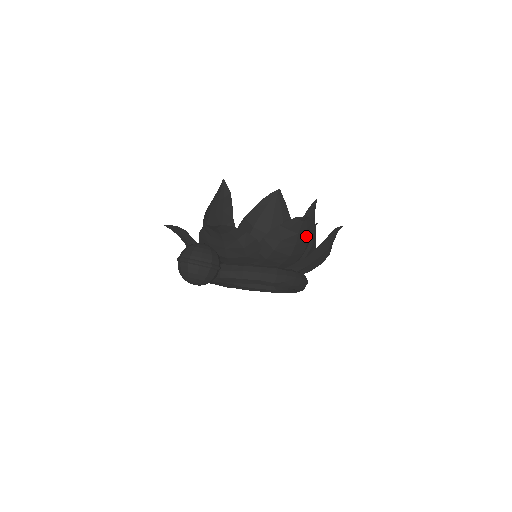
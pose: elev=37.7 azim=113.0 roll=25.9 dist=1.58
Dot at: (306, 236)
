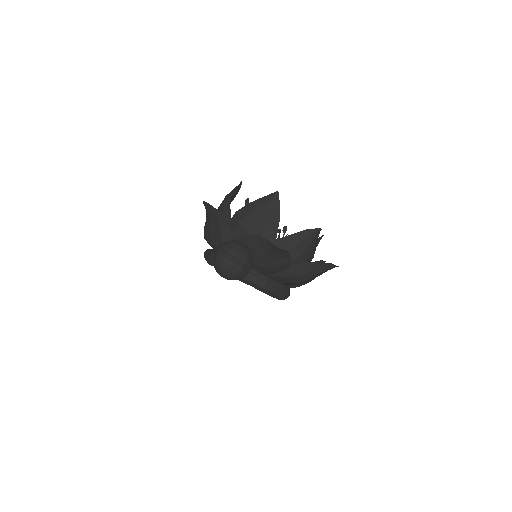
Dot at: occluded
